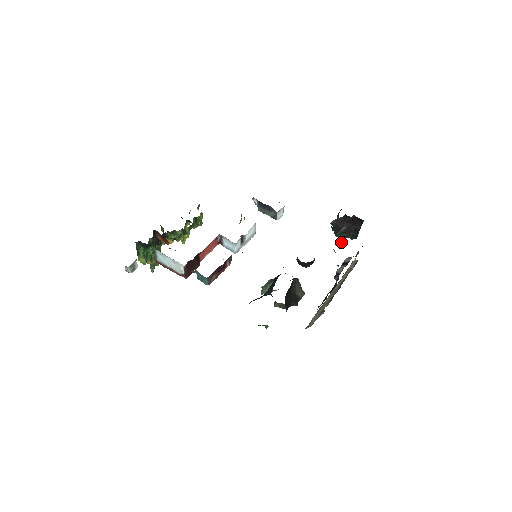
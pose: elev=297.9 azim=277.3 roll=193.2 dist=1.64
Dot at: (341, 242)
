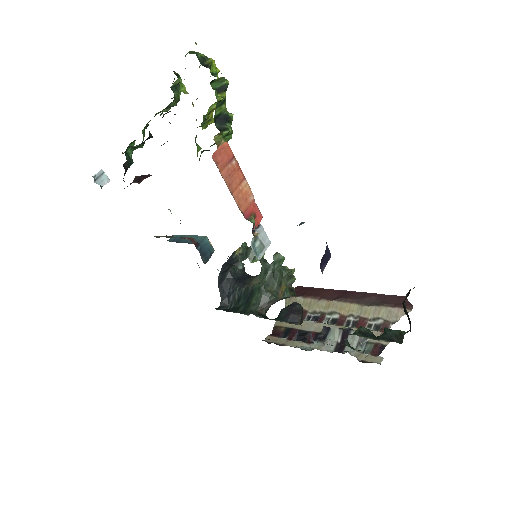
Dot at: occluded
